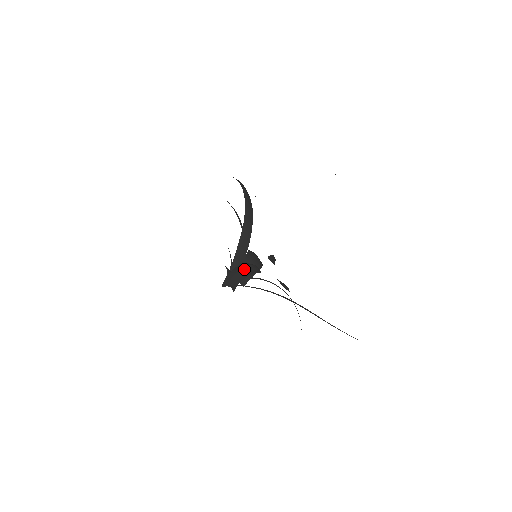
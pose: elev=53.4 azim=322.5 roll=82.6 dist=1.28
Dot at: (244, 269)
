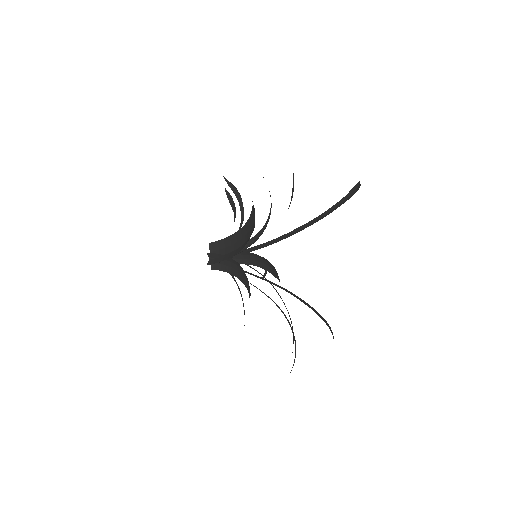
Dot at: occluded
